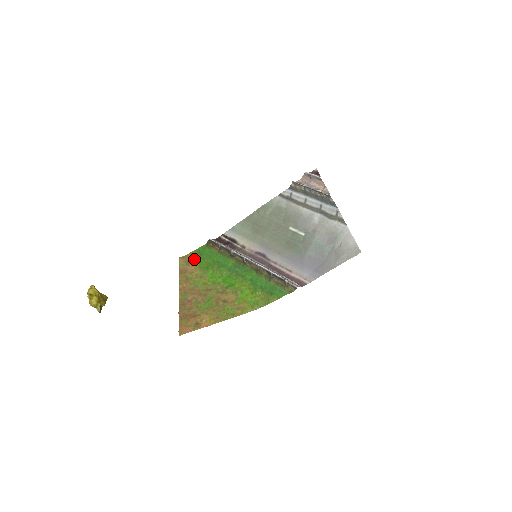
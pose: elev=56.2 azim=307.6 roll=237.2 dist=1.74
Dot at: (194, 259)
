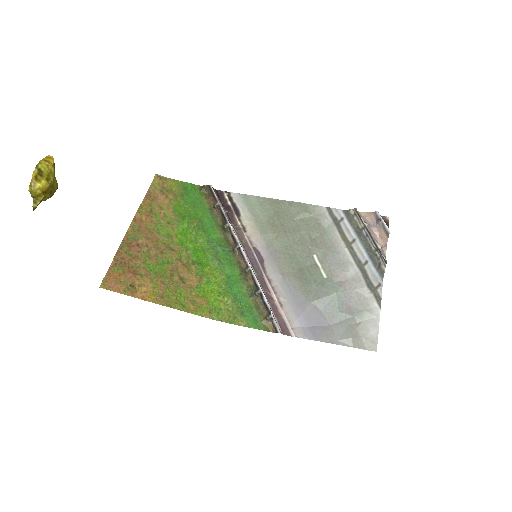
Dot at: (173, 191)
